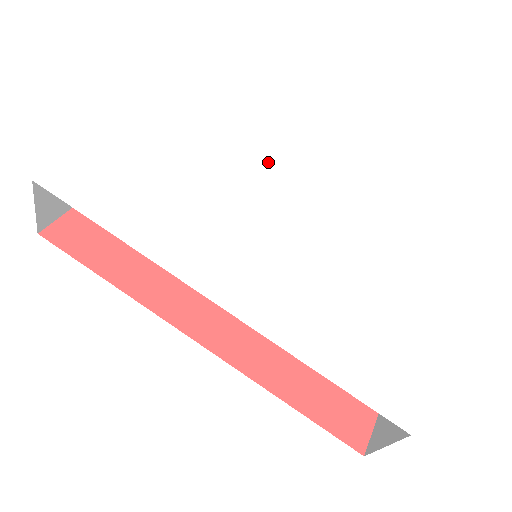
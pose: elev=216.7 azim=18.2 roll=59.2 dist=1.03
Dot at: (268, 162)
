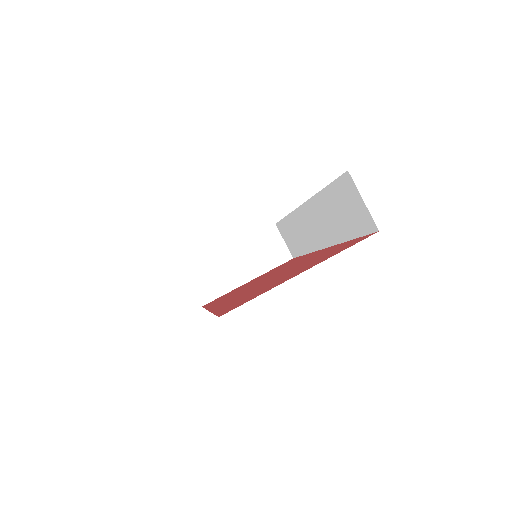
Dot at: occluded
